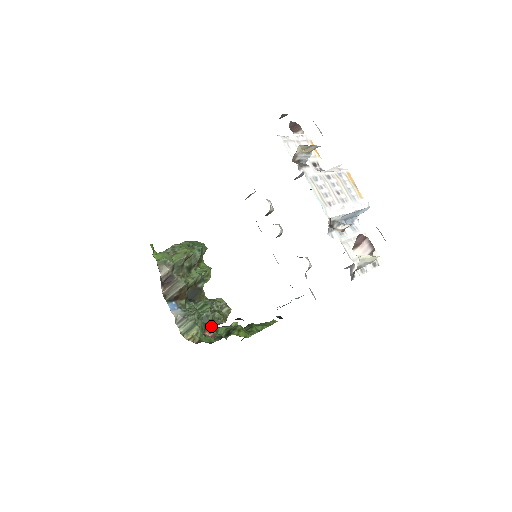
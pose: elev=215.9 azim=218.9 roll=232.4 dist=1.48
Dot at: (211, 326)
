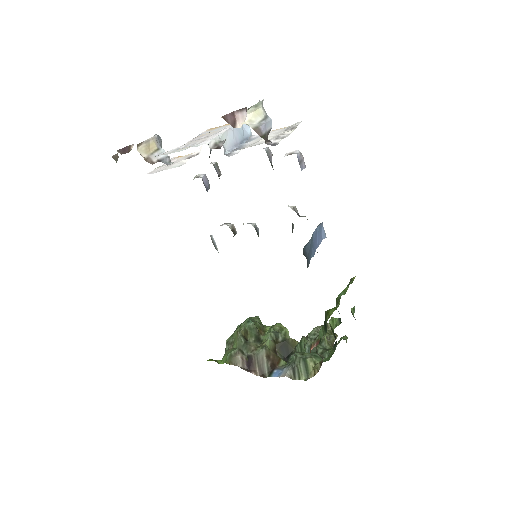
Dot at: (324, 349)
